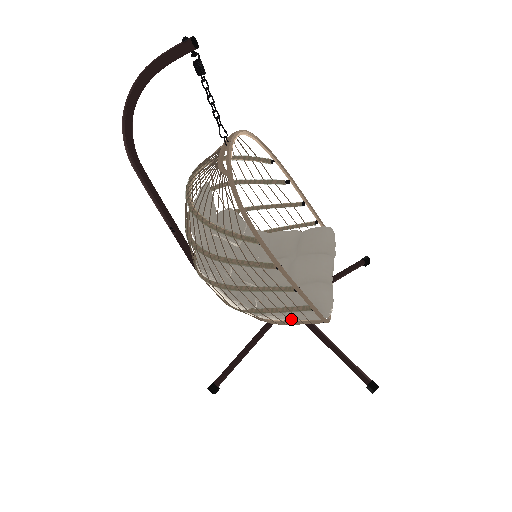
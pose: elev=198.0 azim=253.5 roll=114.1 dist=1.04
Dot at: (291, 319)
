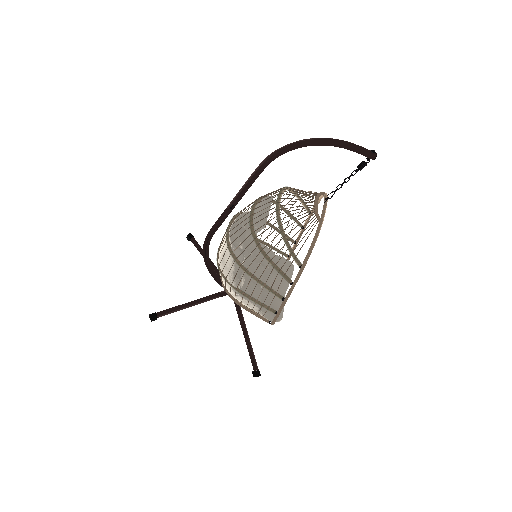
Dot at: (253, 309)
